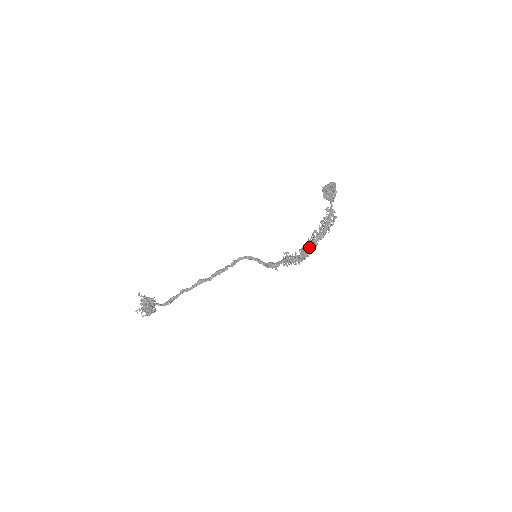
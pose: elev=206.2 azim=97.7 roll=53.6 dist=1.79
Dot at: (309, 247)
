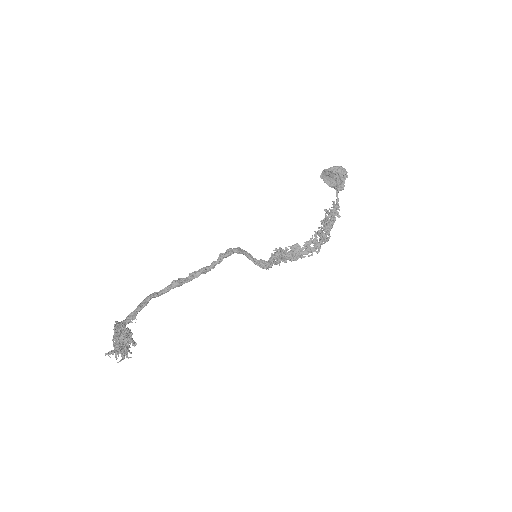
Dot at: (311, 251)
